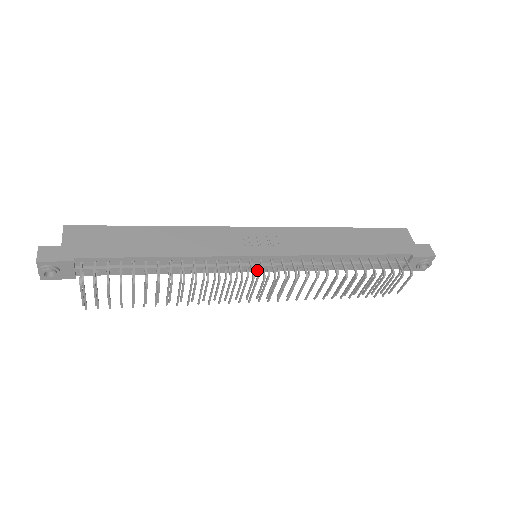
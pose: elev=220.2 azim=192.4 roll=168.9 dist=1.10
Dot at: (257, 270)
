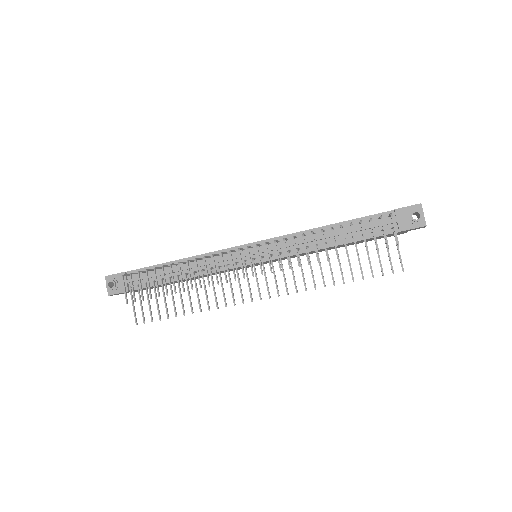
Dot at: (253, 258)
